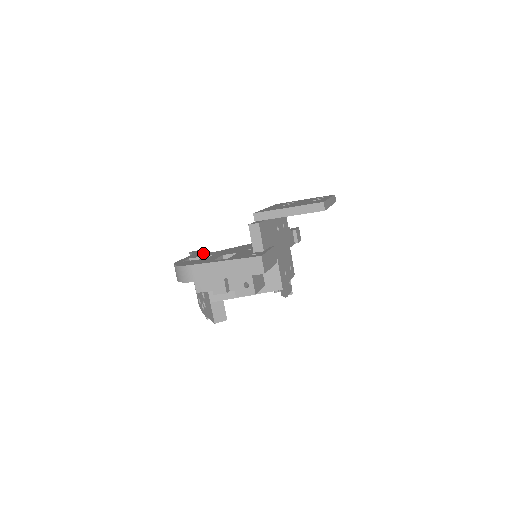
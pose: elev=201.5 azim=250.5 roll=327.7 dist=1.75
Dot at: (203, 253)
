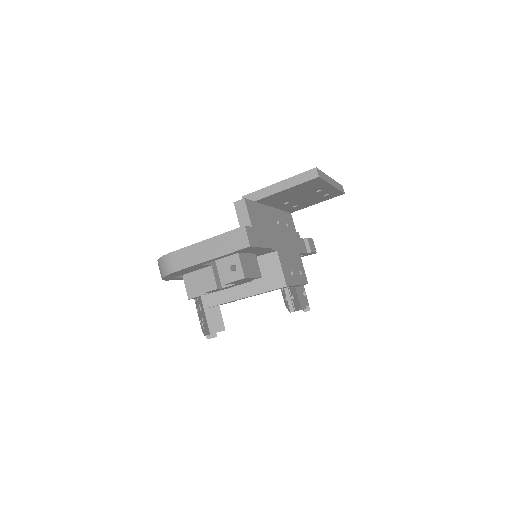
Dot at: occluded
